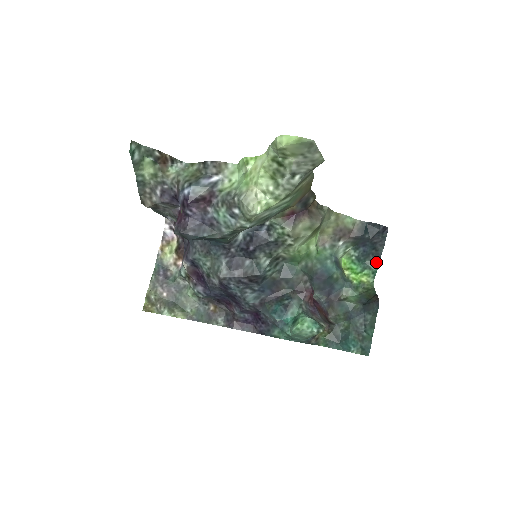
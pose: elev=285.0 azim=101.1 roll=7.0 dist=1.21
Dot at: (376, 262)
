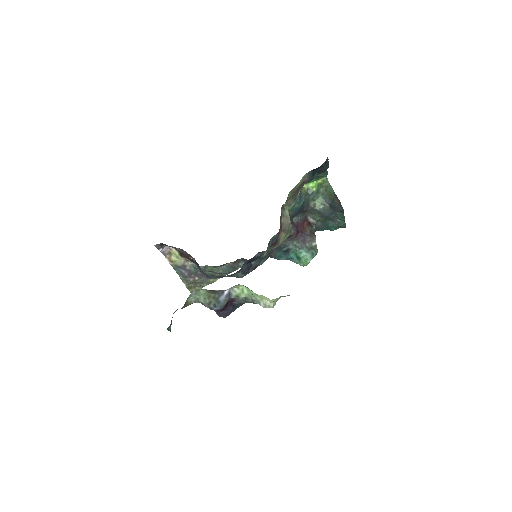
Dot at: (325, 172)
